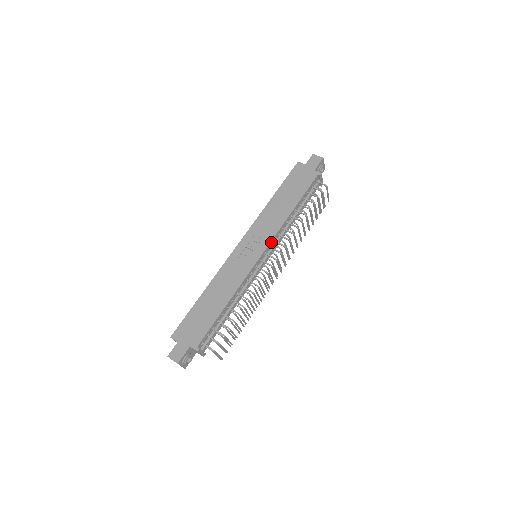
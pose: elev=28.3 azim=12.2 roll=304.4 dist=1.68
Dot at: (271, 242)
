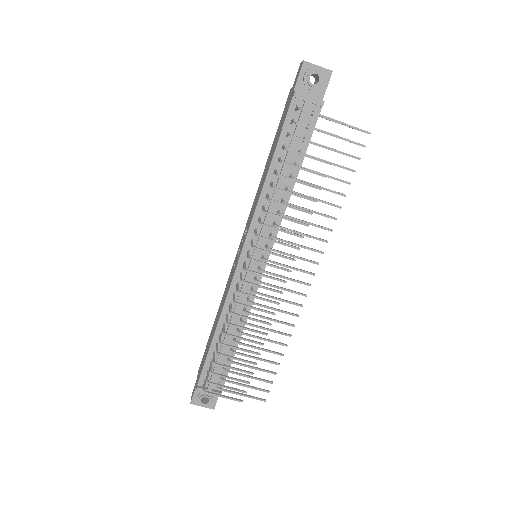
Dot at: (250, 233)
